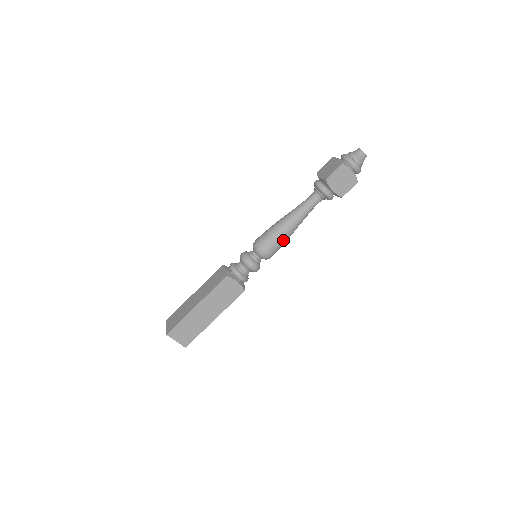
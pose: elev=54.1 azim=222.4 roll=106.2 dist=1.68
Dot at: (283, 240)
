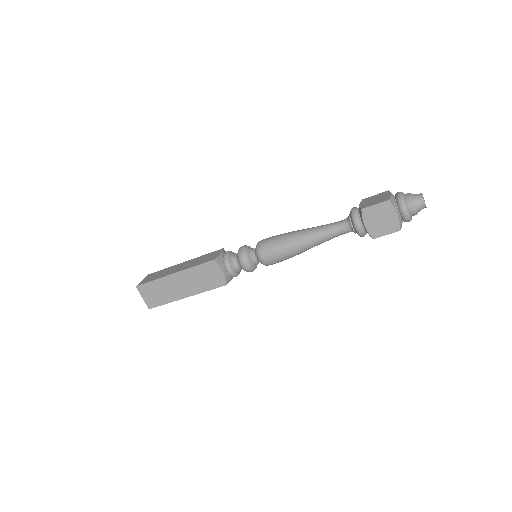
Dot at: (288, 253)
